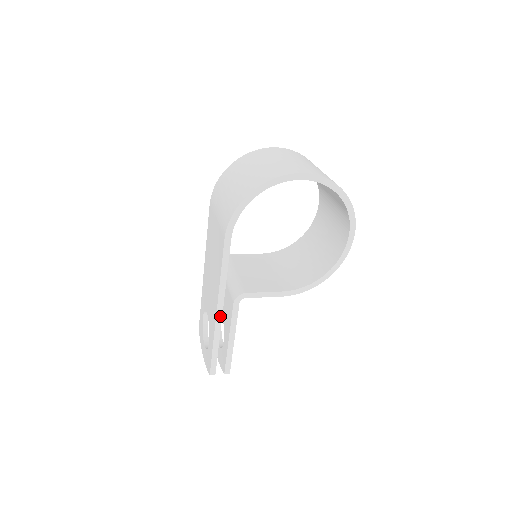
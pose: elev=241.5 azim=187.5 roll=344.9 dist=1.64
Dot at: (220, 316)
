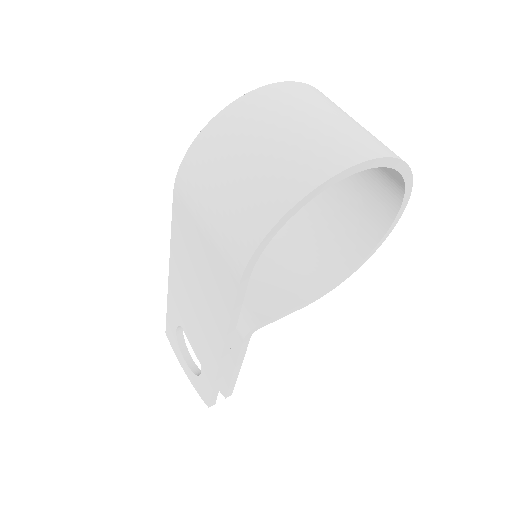
Dot at: (225, 358)
